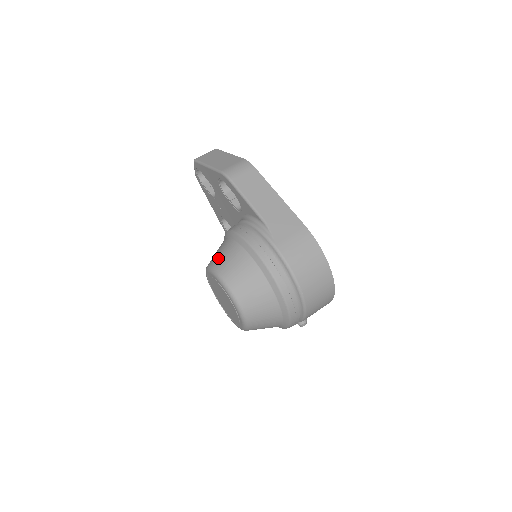
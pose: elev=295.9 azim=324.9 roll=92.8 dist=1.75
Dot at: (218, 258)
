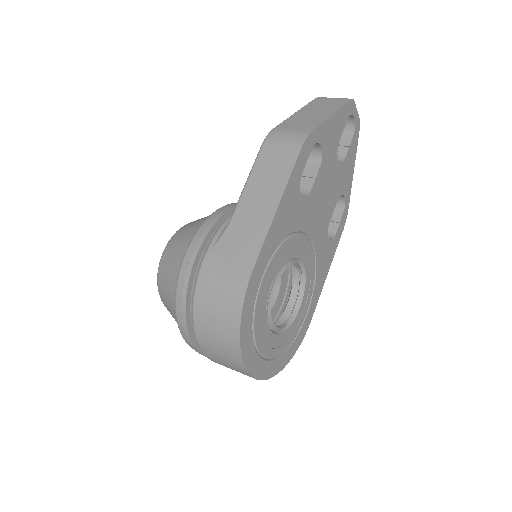
Dot at: (194, 221)
